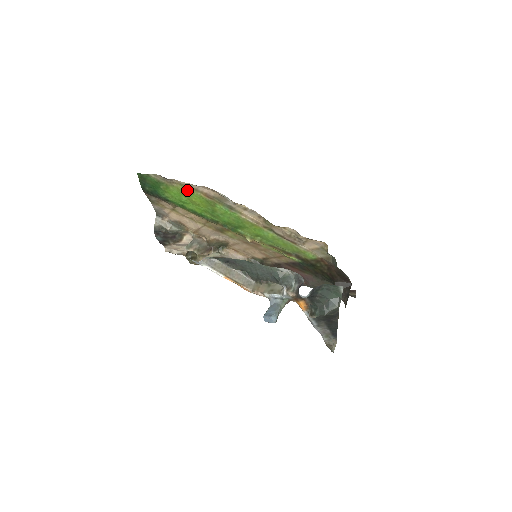
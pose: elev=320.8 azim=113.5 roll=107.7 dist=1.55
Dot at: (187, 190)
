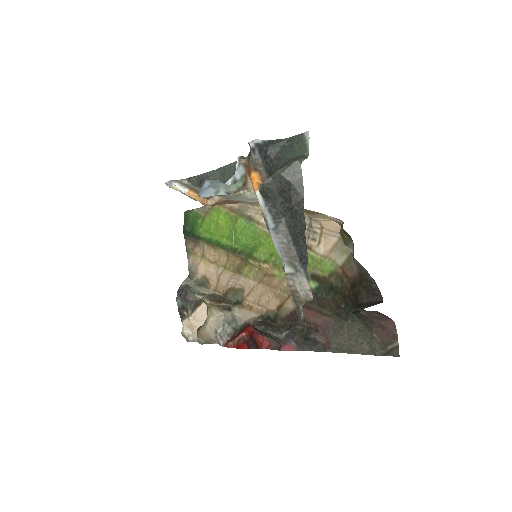
Dot at: (217, 210)
